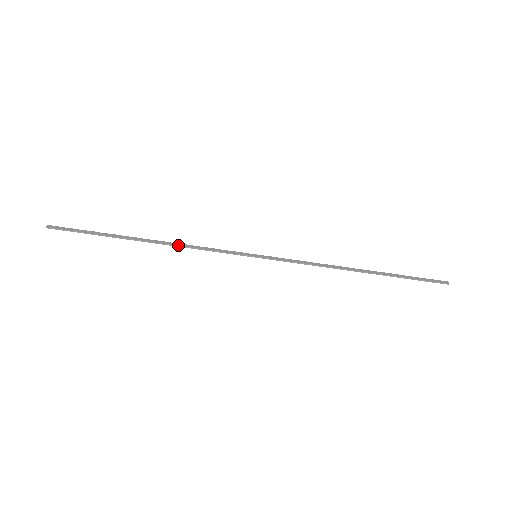
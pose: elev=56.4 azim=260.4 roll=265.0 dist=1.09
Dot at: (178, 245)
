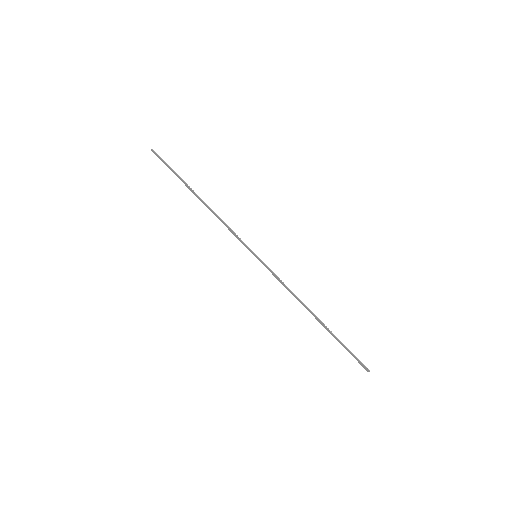
Dot at: (216, 214)
